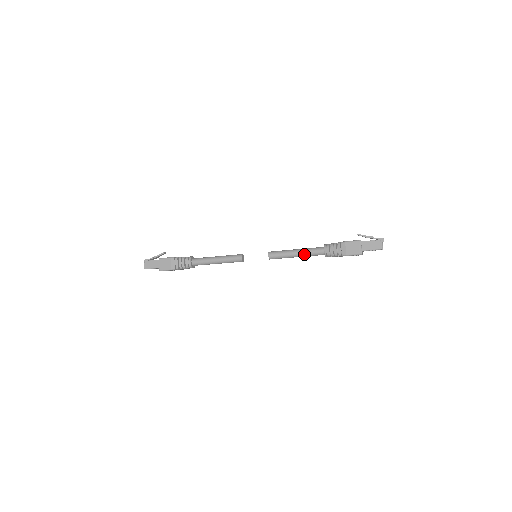
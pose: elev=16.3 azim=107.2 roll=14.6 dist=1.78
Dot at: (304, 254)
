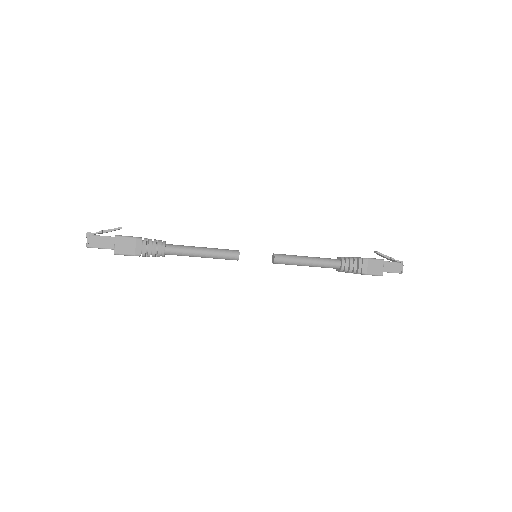
Dot at: (317, 264)
